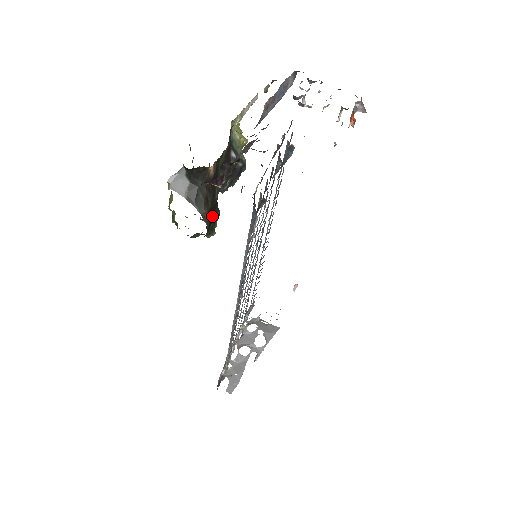
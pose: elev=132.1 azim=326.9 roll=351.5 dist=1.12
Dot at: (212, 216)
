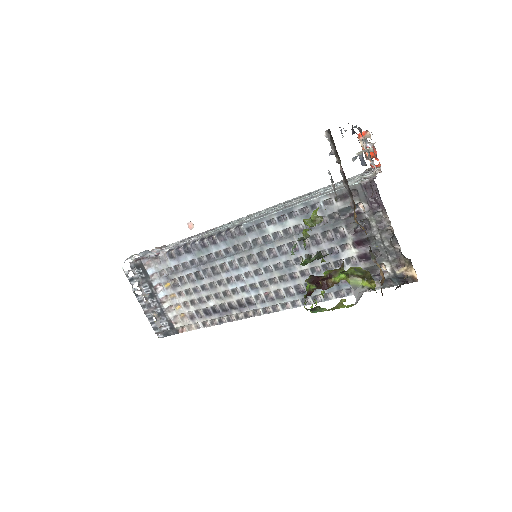
Dot at: occluded
